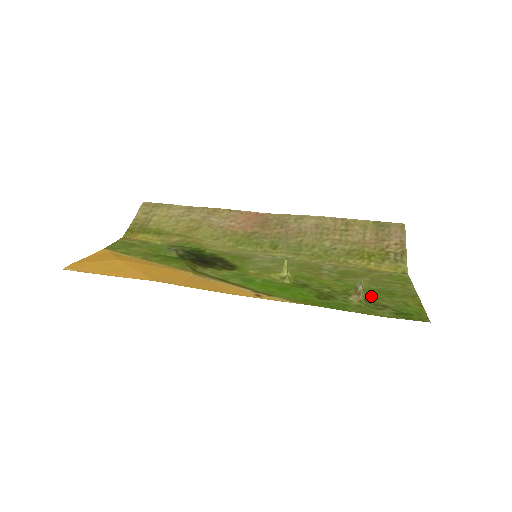
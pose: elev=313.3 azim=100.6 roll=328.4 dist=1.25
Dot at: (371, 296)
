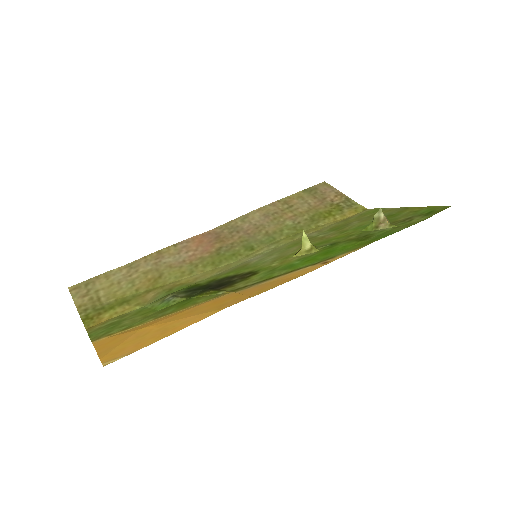
Dot at: occluded
